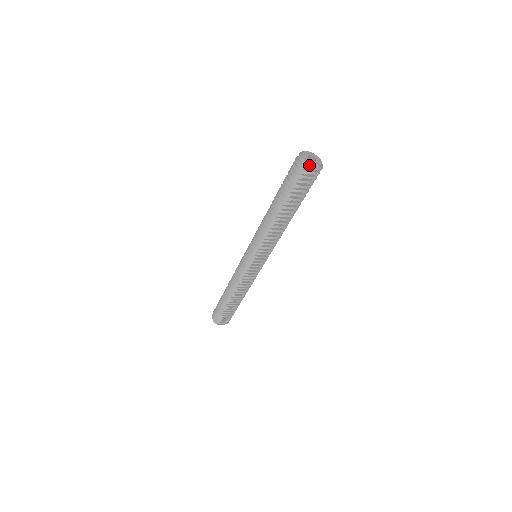
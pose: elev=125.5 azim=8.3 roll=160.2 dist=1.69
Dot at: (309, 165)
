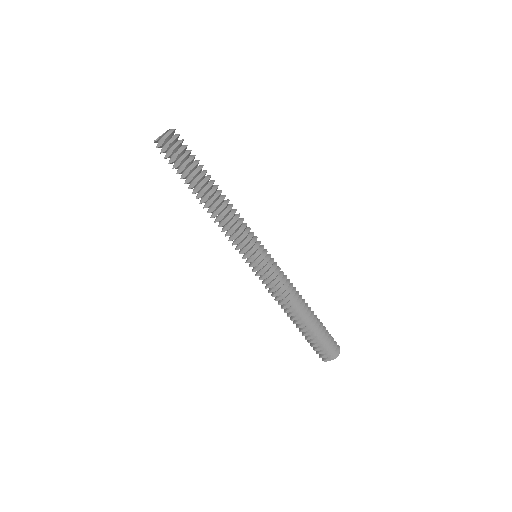
Dot at: (154, 141)
